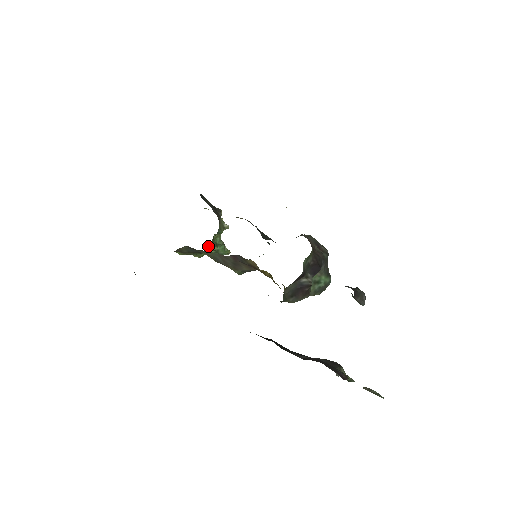
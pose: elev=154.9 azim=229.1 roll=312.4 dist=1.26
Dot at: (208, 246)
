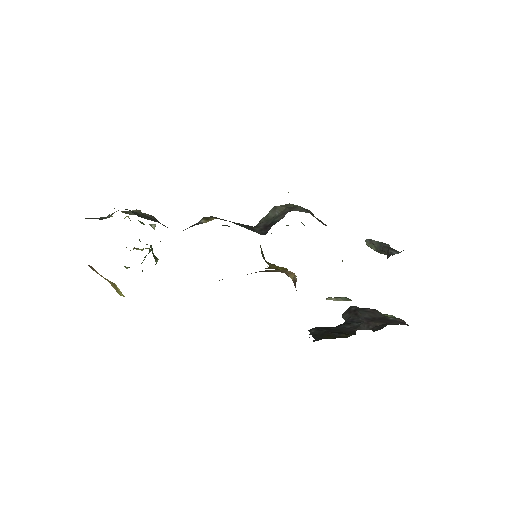
Dot at: occluded
